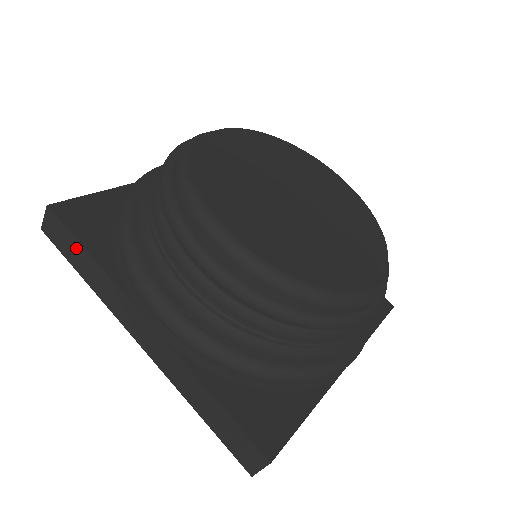
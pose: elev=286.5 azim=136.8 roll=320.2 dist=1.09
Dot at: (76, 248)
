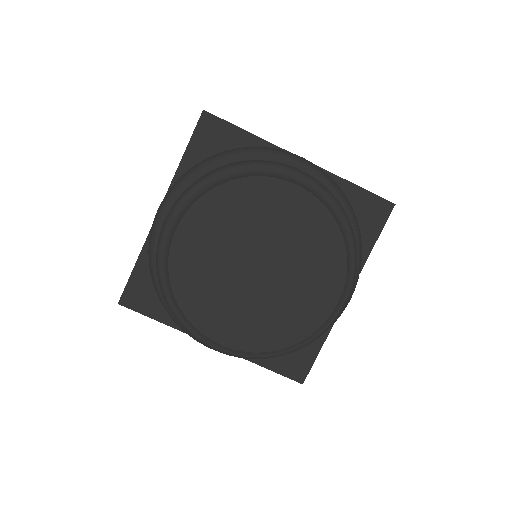
Dot at: occluded
